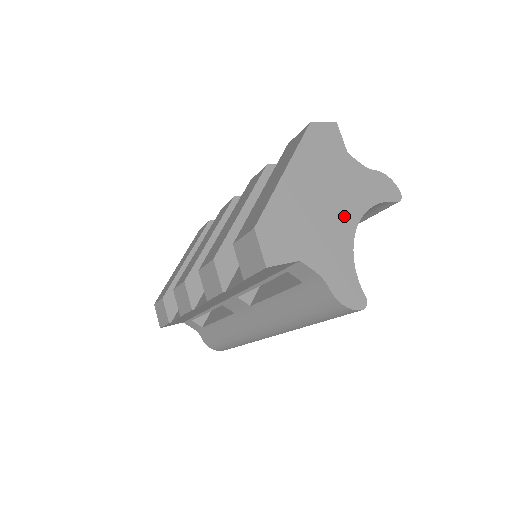
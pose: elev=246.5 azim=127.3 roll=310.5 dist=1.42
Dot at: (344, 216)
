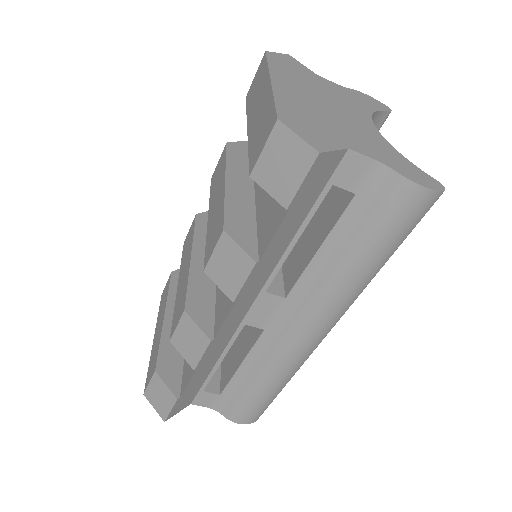
Dot at: (356, 117)
